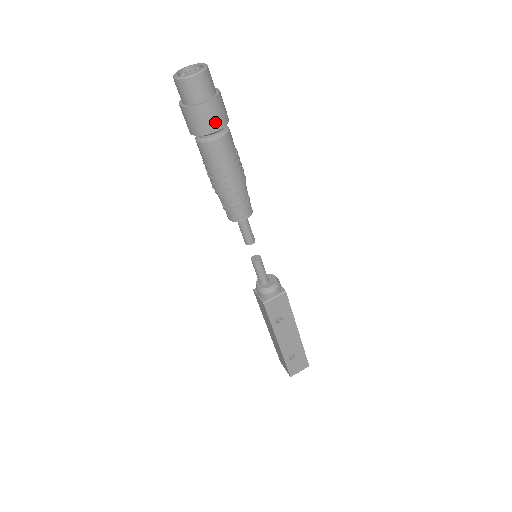
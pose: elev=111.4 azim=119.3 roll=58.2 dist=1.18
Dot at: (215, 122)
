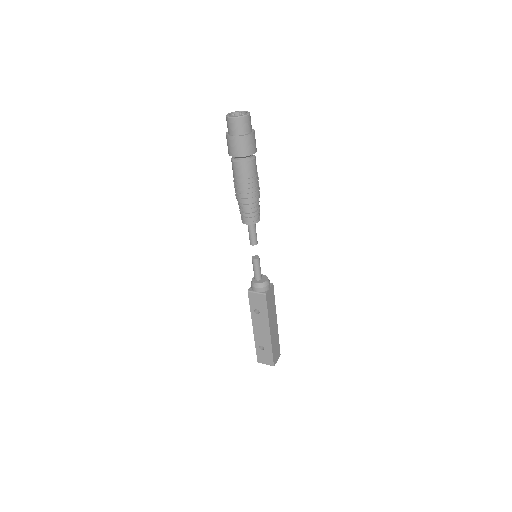
Dot at: (237, 151)
